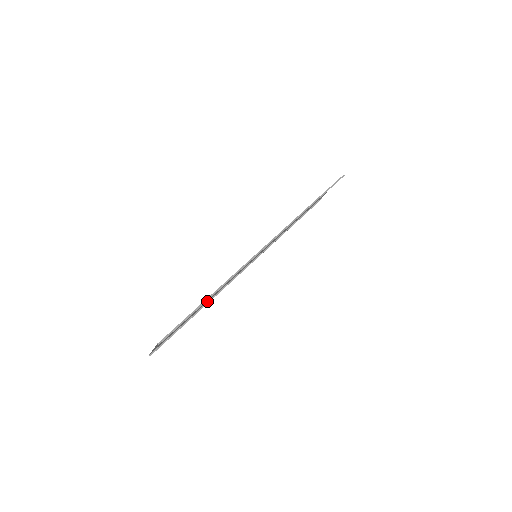
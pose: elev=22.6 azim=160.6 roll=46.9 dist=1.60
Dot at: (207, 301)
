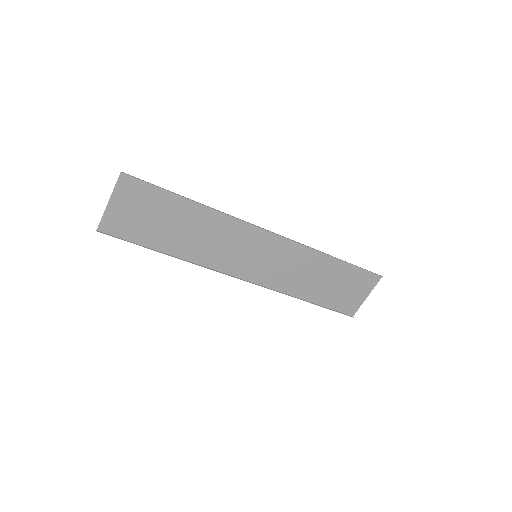
Dot at: (183, 253)
